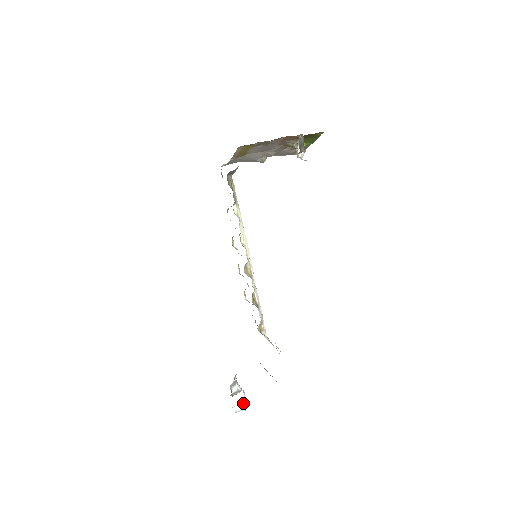
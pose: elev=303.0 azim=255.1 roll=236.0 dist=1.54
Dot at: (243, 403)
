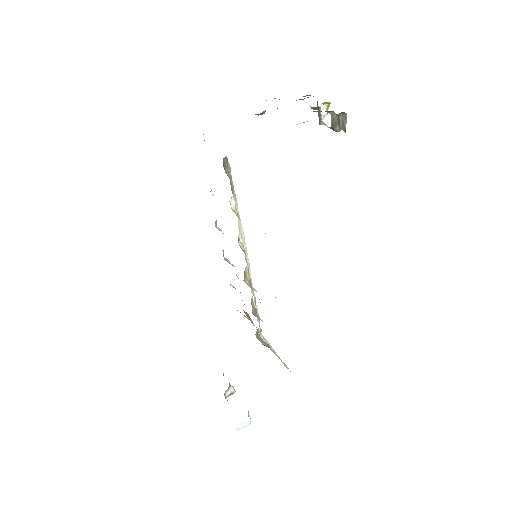
Dot at: (247, 422)
